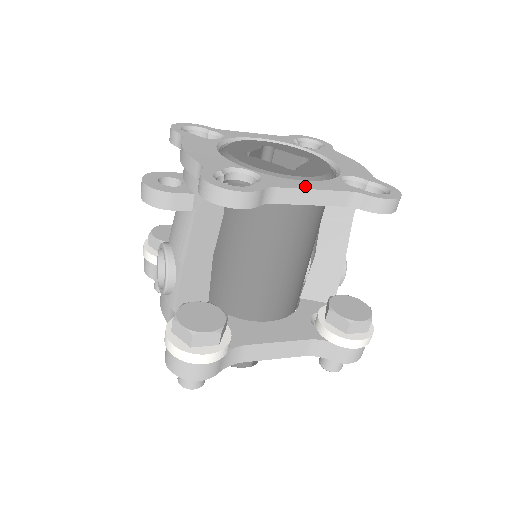
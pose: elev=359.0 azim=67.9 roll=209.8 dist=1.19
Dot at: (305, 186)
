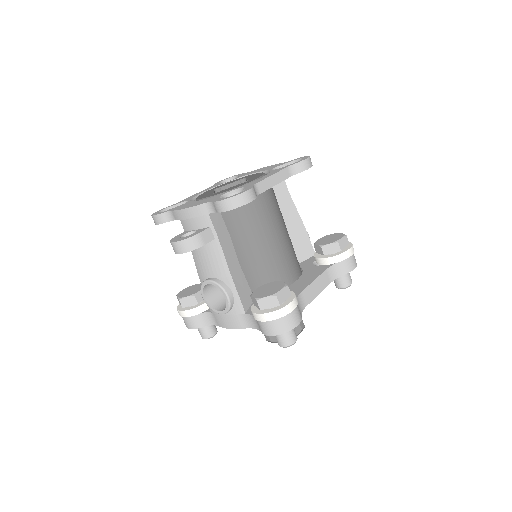
Dot at: (266, 177)
